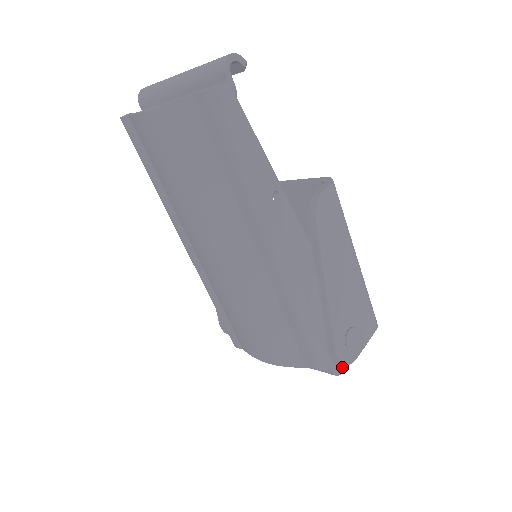
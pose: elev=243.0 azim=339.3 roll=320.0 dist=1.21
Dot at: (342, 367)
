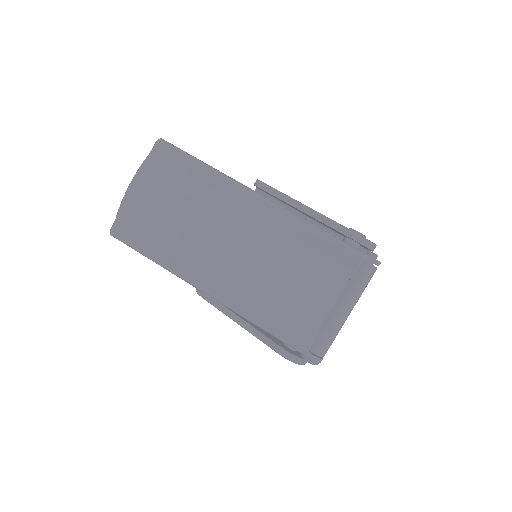
Dot at: (374, 254)
